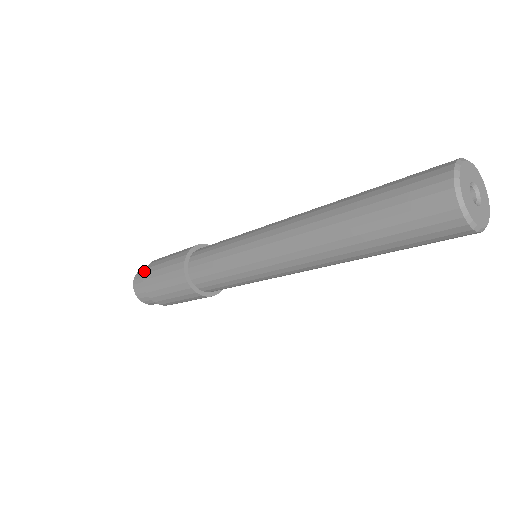
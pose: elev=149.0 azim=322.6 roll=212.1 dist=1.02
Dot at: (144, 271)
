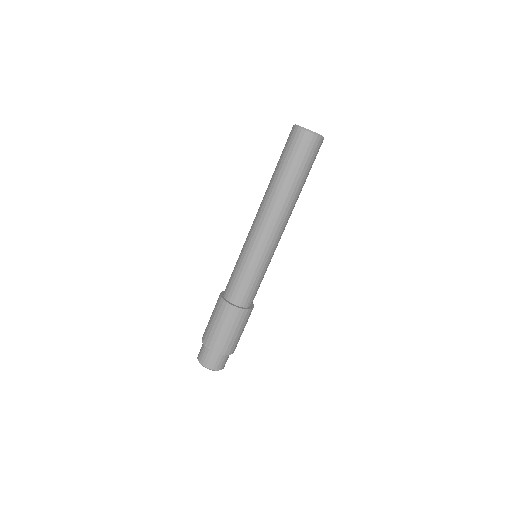
Dot at: occluded
